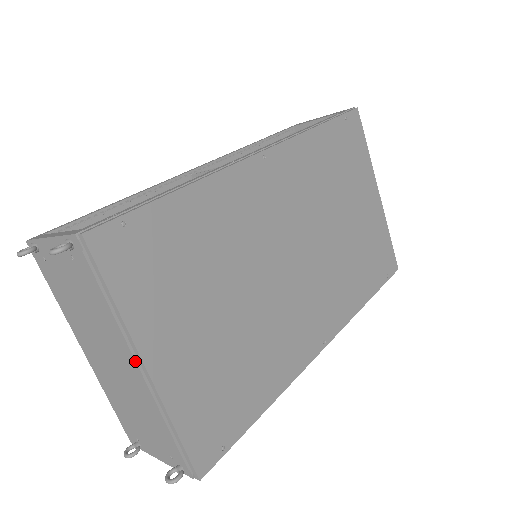
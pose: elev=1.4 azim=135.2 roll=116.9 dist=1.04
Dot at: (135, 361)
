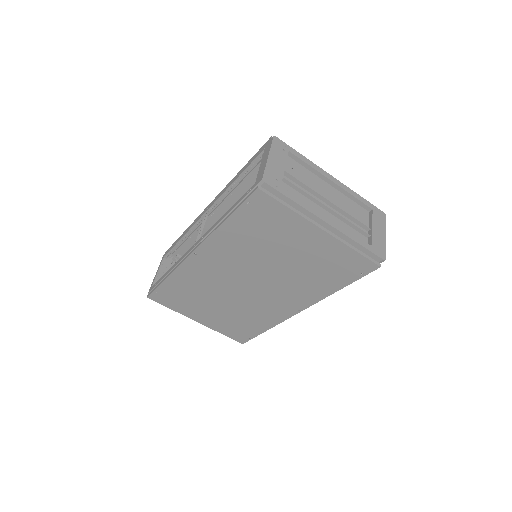
Dot at: occluded
